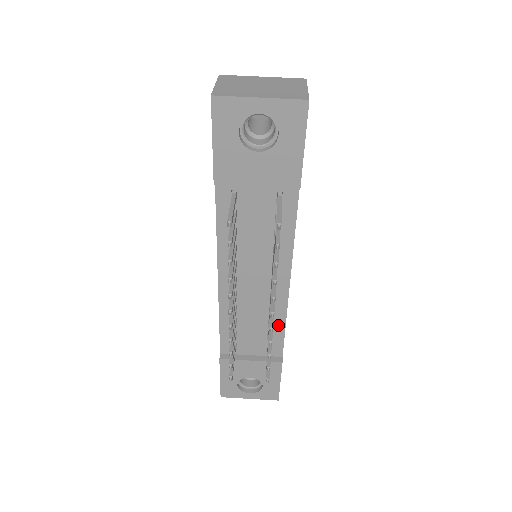
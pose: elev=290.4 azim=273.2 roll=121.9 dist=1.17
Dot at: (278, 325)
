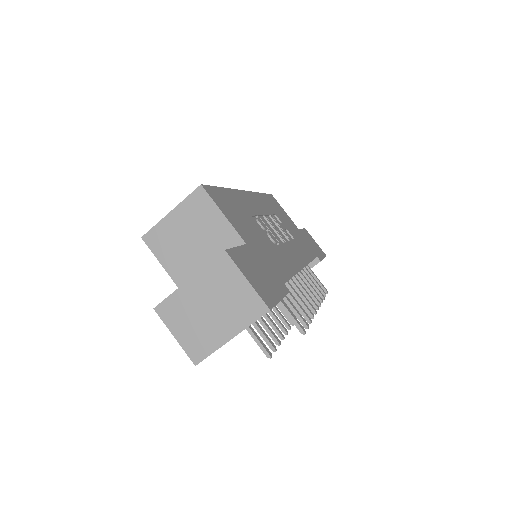
Dot at: occluded
